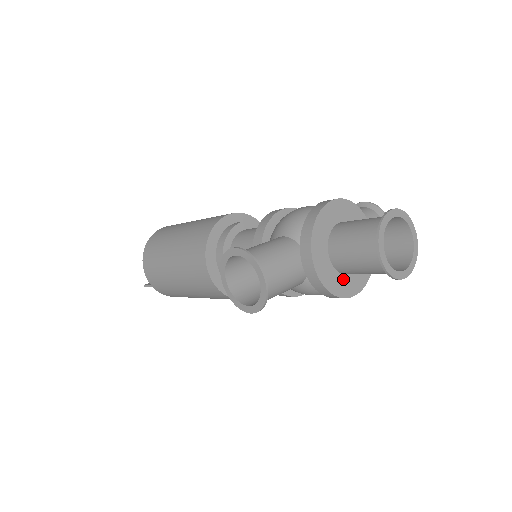
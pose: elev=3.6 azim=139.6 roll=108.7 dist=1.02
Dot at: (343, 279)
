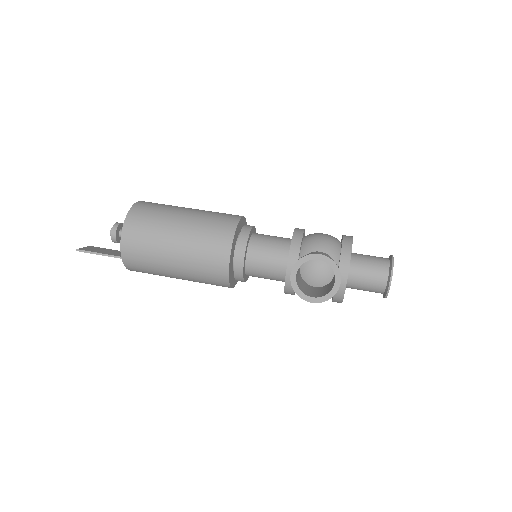
Dot at: occluded
